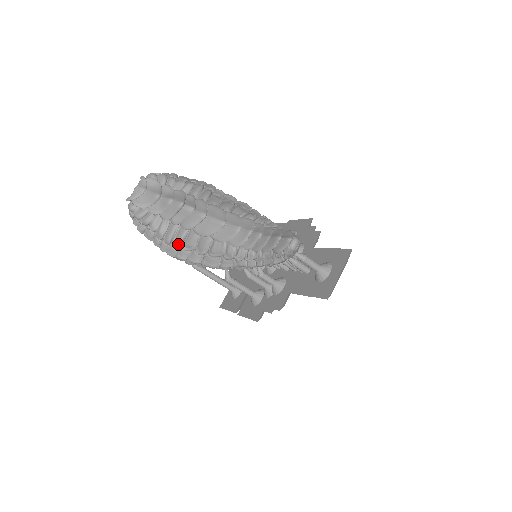
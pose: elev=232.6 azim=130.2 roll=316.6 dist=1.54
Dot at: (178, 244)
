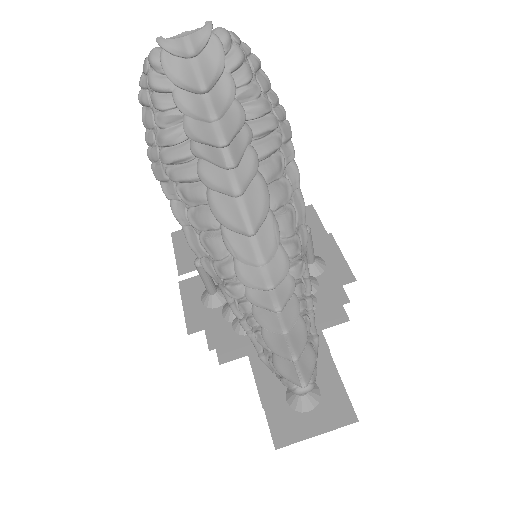
Dot at: (174, 178)
